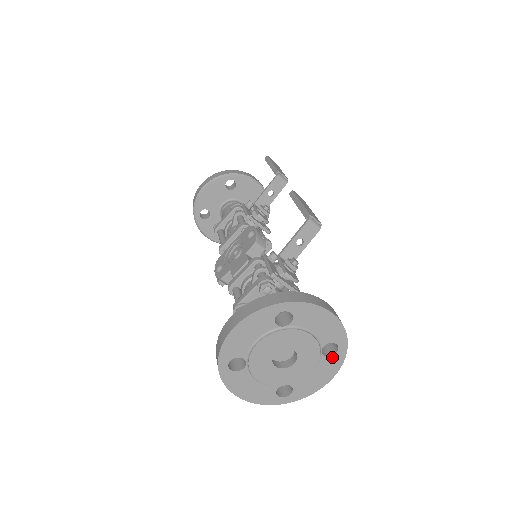
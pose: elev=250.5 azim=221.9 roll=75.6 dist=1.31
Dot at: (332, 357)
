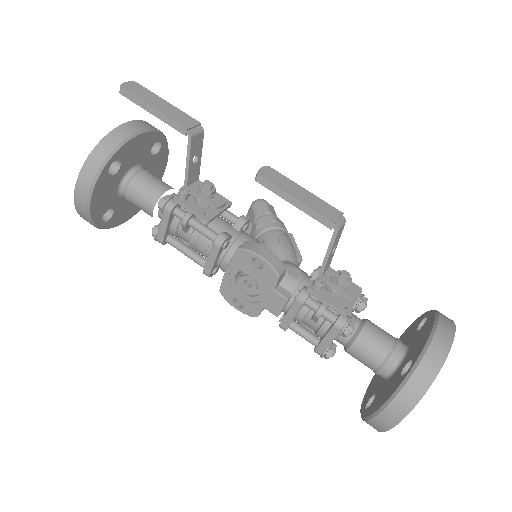
Dot at: occluded
